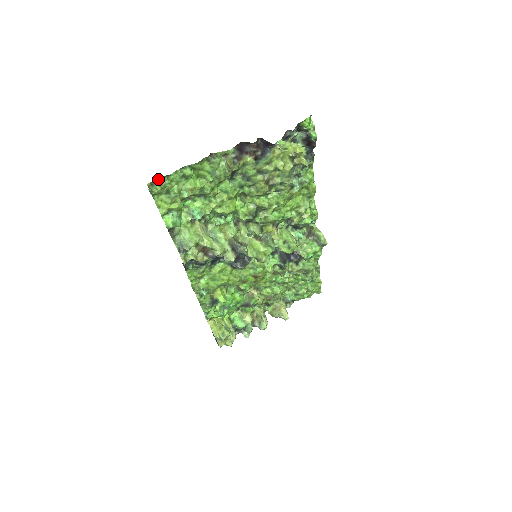
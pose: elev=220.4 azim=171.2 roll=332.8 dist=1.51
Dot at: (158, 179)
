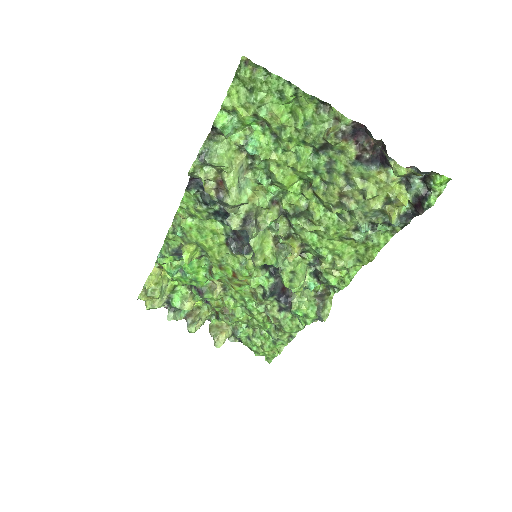
Dot at: occluded
